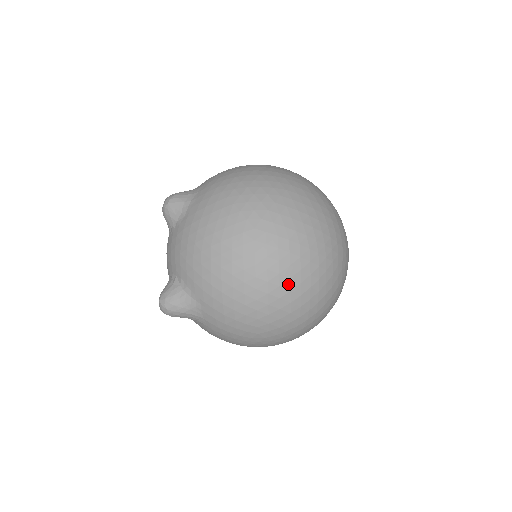
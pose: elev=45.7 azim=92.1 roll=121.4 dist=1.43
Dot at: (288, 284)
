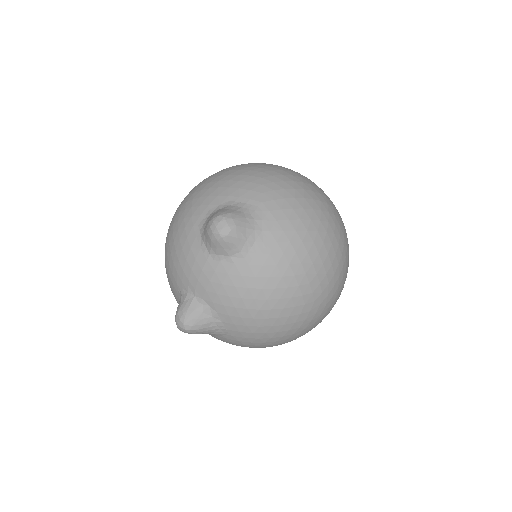
Dot at: occluded
